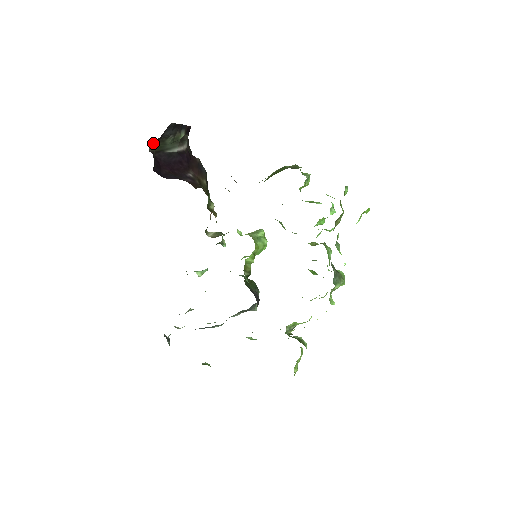
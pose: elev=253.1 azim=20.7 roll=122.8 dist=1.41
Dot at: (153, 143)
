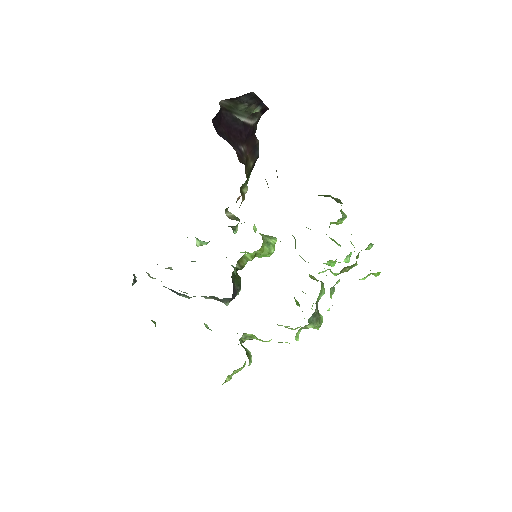
Dot at: (227, 99)
